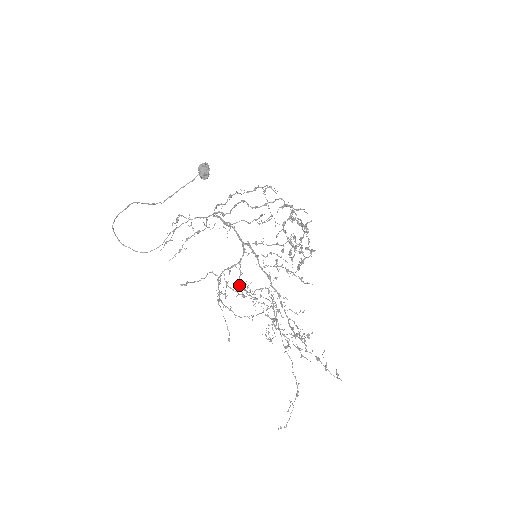
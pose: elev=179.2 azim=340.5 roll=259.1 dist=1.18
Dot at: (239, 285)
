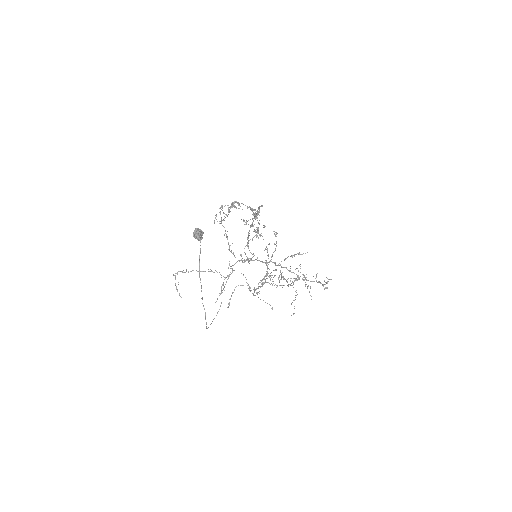
Dot at: (276, 285)
